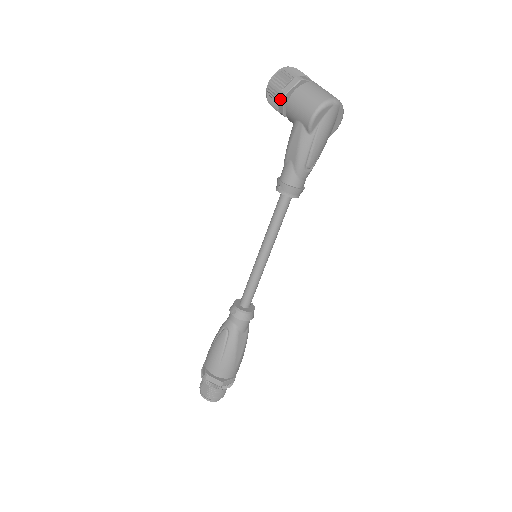
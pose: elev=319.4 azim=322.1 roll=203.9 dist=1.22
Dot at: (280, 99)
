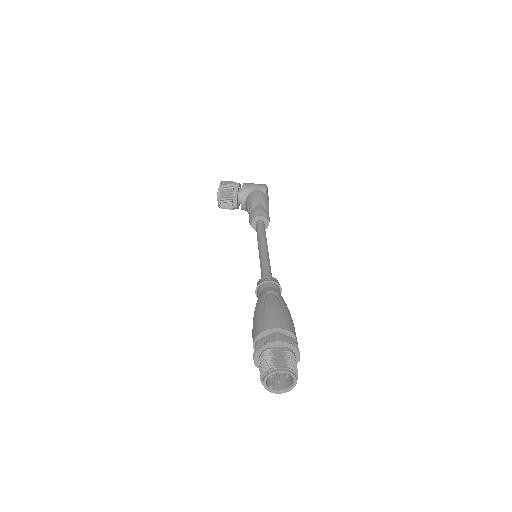
Dot at: (235, 186)
